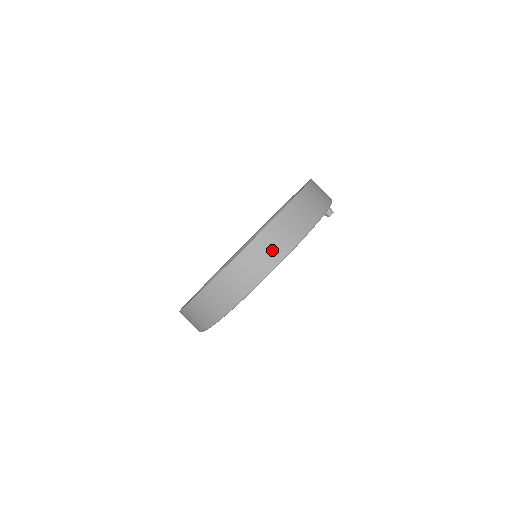
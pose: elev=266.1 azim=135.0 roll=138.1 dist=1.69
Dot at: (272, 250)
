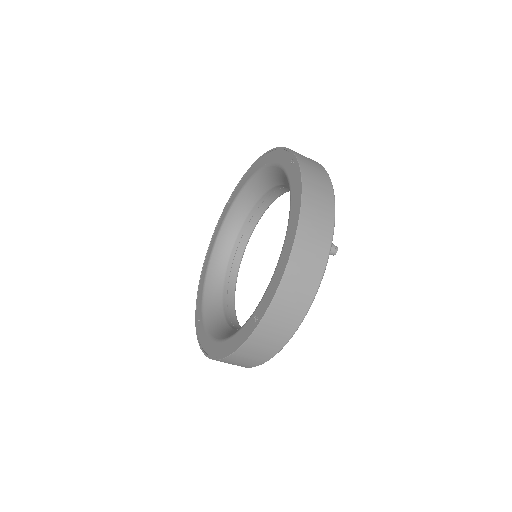
Dot at: (244, 363)
